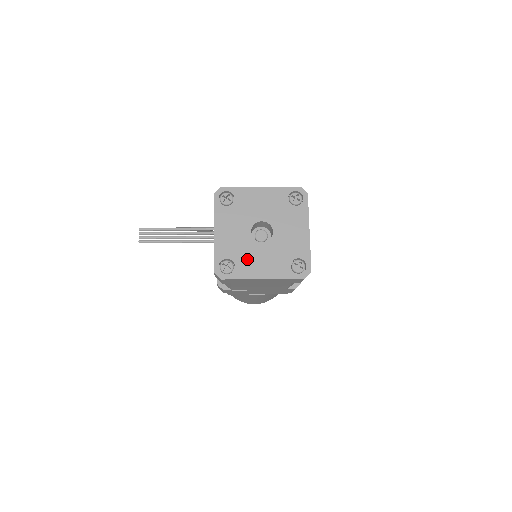
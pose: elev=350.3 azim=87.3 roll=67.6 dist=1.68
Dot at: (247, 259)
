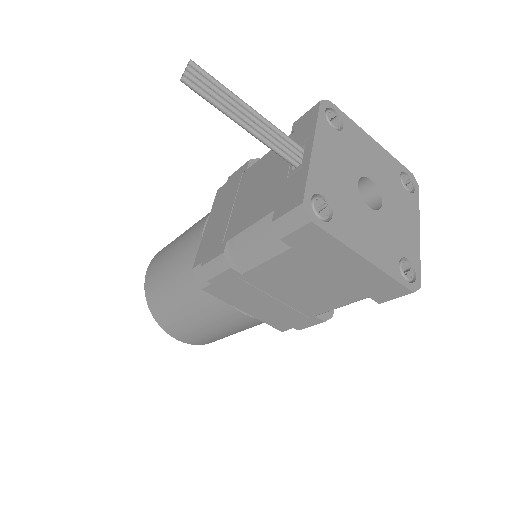
Dot at: (349, 216)
